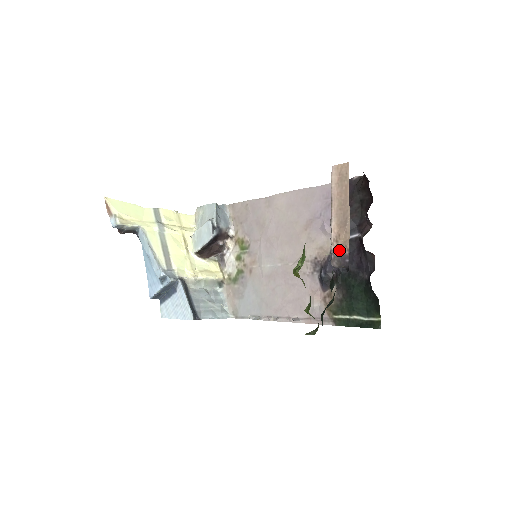
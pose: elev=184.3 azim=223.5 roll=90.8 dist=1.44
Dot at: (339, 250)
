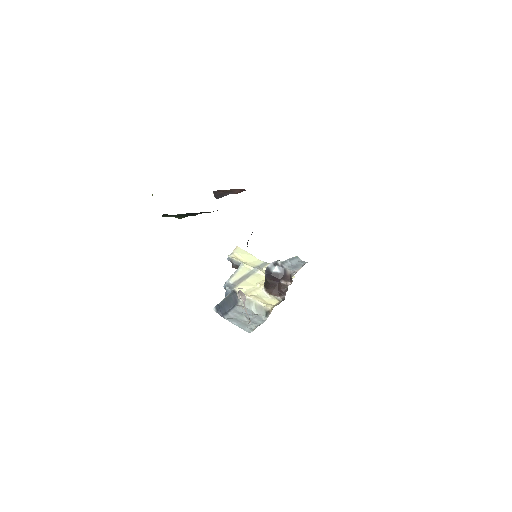
Dot at: occluded
